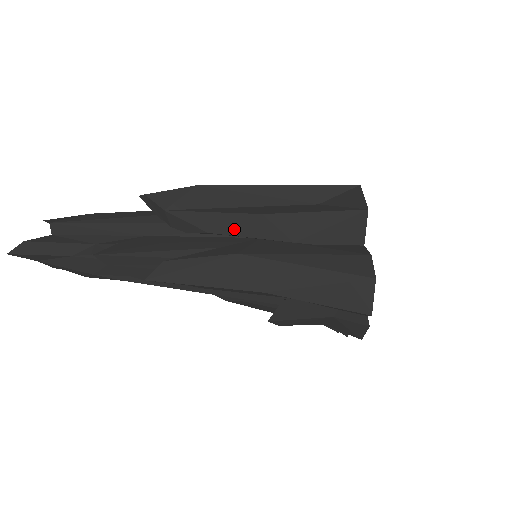
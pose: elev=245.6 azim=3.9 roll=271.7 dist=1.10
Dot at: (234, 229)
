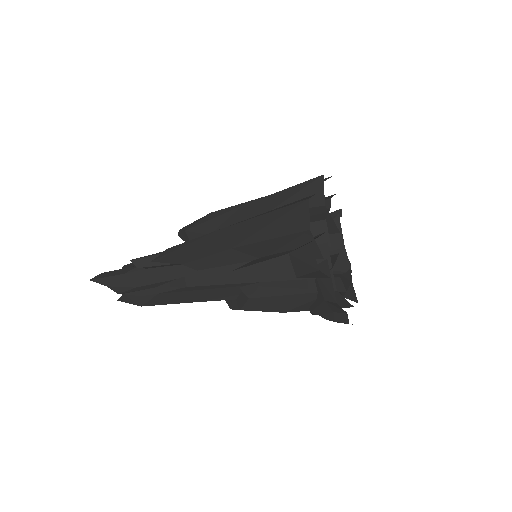
Dot at: (225, 224)
